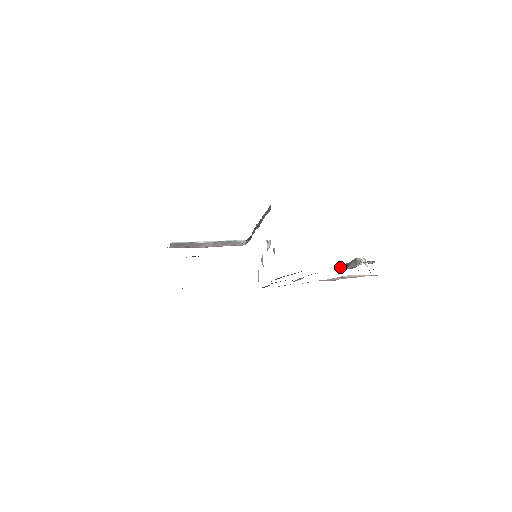
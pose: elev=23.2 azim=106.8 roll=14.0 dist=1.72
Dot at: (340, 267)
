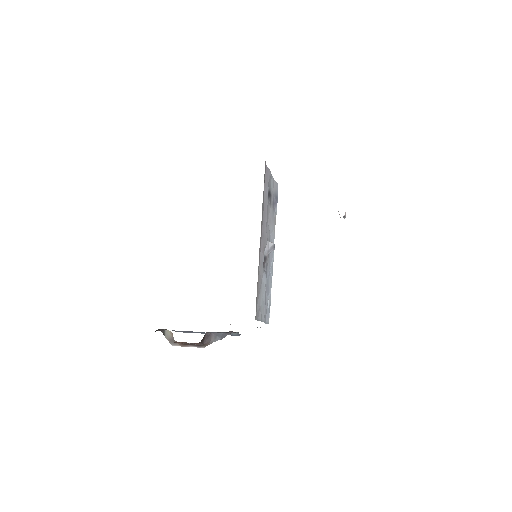
Dot at: occluded
